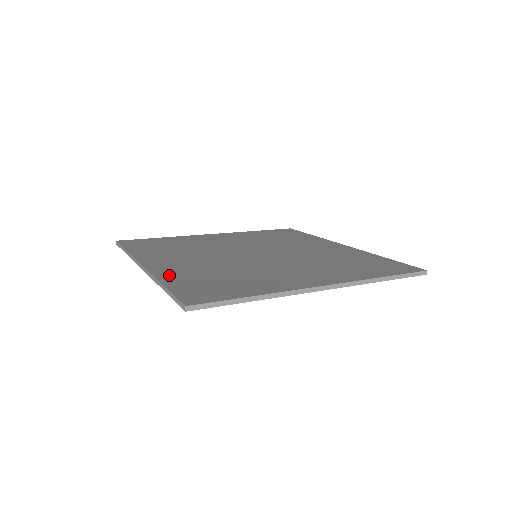
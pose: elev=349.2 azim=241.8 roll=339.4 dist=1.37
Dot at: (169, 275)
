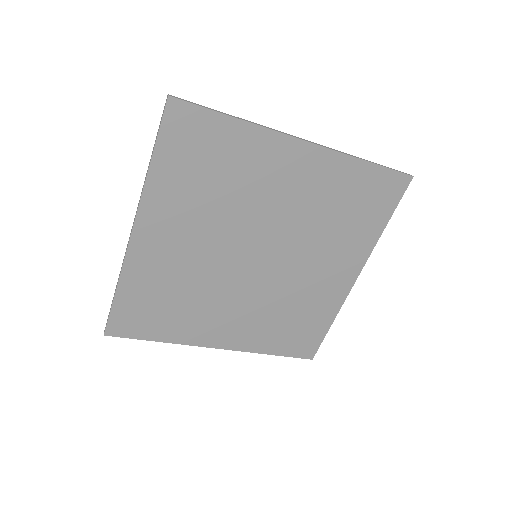
Dot at: (158, 190)
